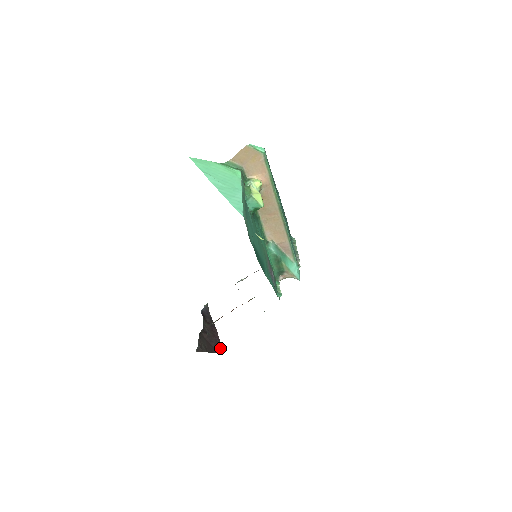
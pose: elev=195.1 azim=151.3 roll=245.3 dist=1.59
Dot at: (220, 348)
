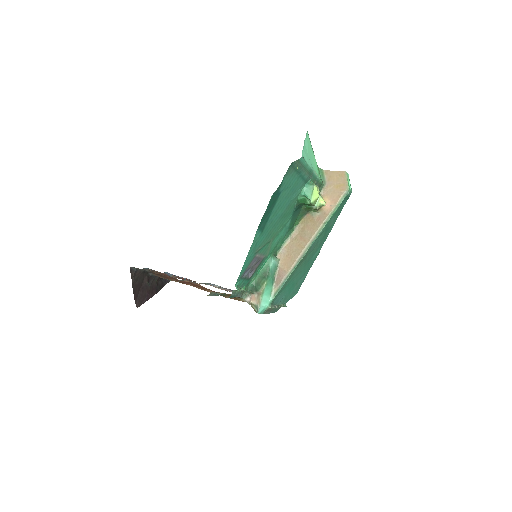
Dot at: (140, 303)
